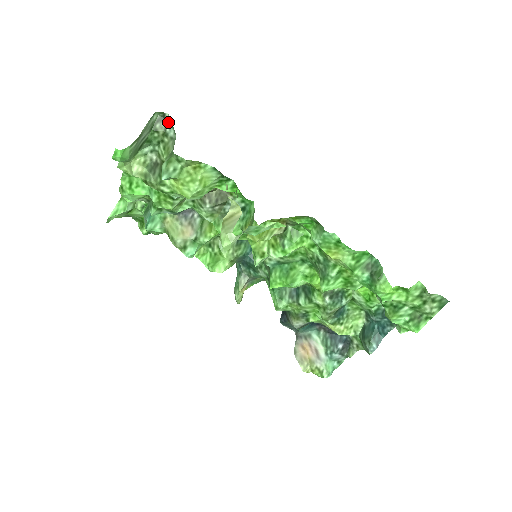
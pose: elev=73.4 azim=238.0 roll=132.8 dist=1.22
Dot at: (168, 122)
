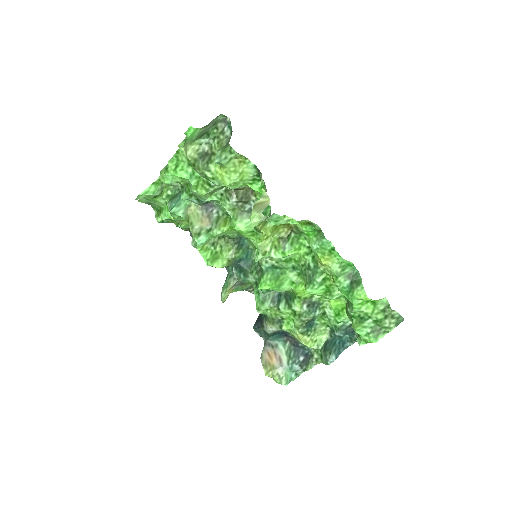
Dot at: (227, 124)
